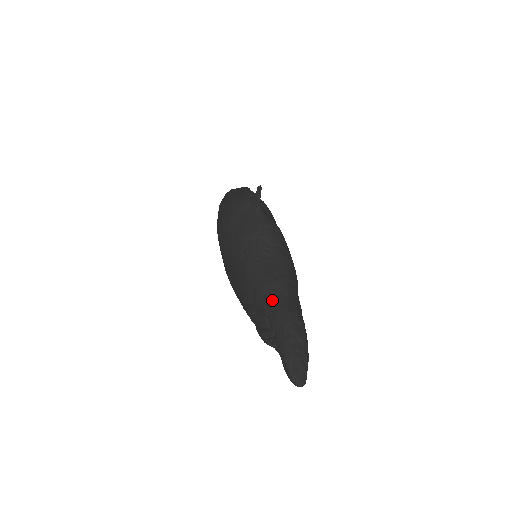
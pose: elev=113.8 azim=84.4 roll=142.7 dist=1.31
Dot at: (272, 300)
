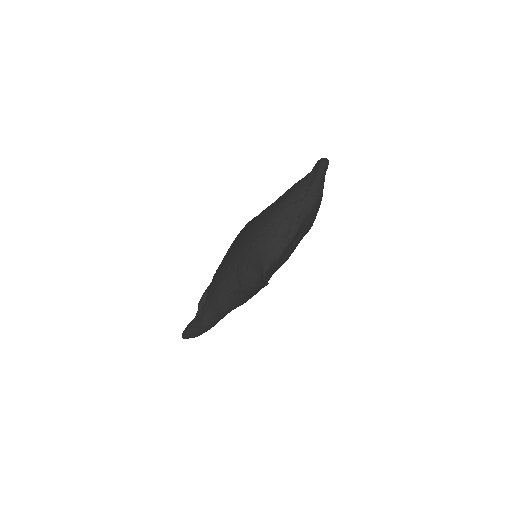
Dot at: (209, 313)
